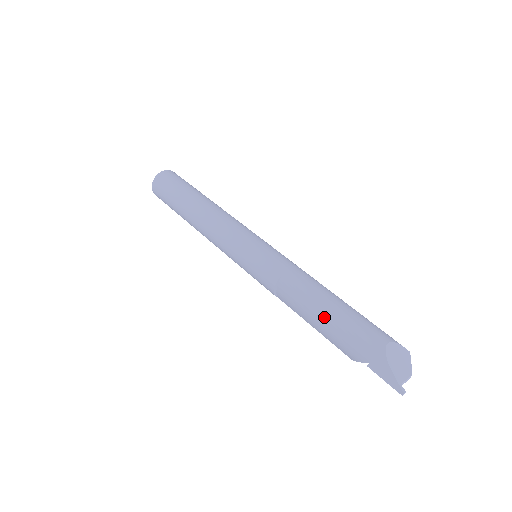
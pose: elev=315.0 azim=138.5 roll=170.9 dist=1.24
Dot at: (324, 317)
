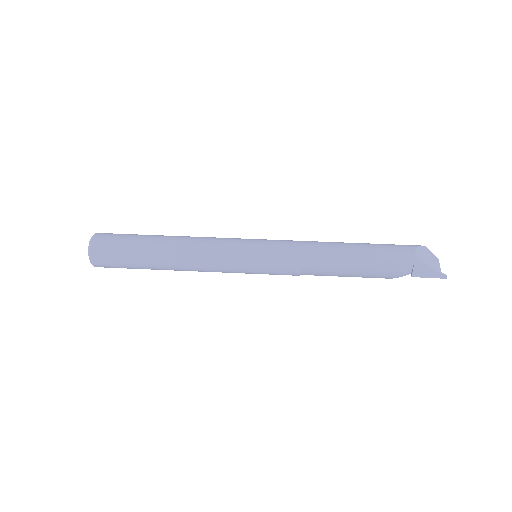
Dot at: (358, 266)
